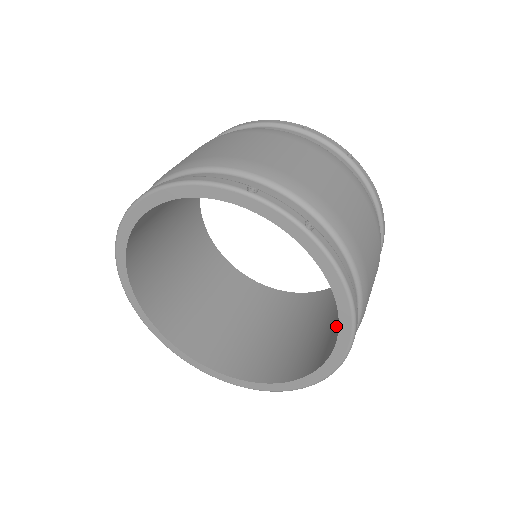
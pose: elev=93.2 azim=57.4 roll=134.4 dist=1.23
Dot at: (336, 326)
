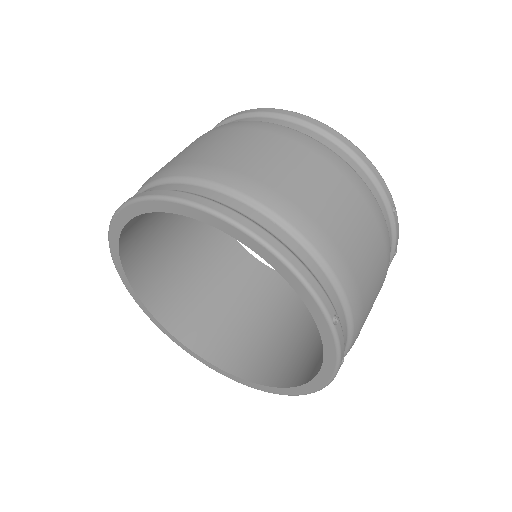
Dot at: (266, 341)
